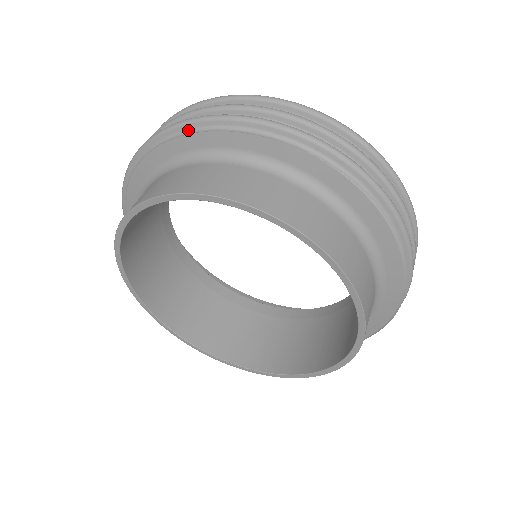
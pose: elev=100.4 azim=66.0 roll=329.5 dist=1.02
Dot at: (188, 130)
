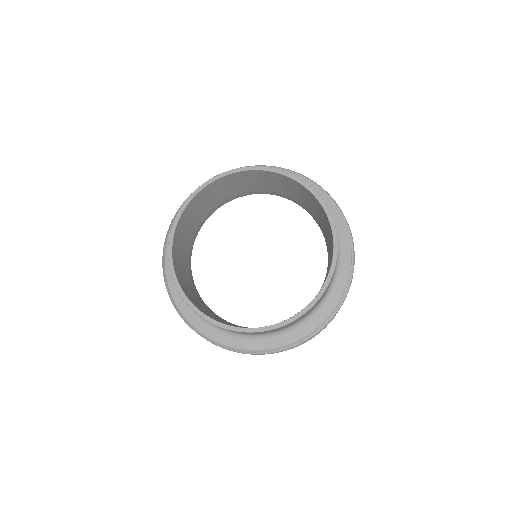
Dot at: (313, 184)
